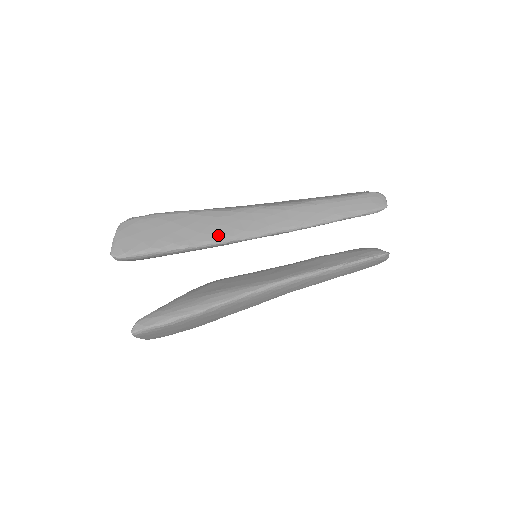
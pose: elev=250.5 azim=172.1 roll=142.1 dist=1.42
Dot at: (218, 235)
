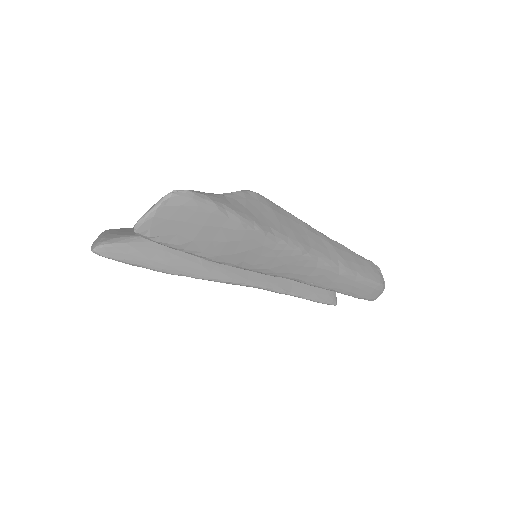
Dot at: (246, 263)
